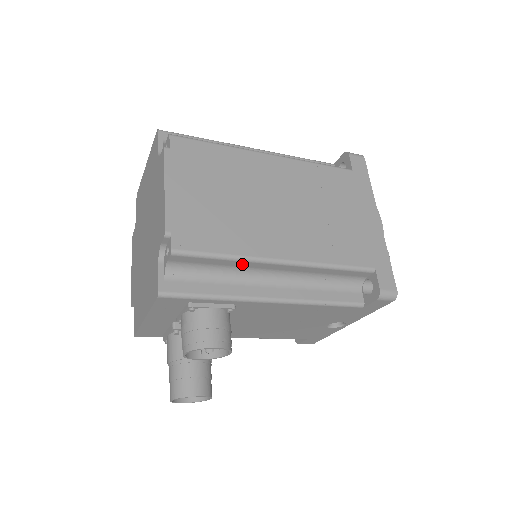
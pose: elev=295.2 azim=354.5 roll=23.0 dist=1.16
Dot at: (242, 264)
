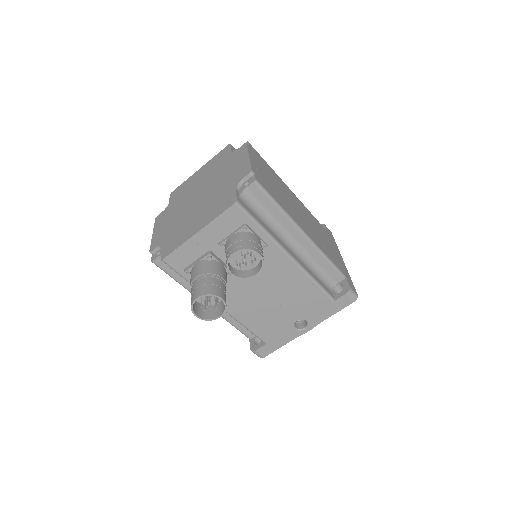
Dot at: (282, 219)
